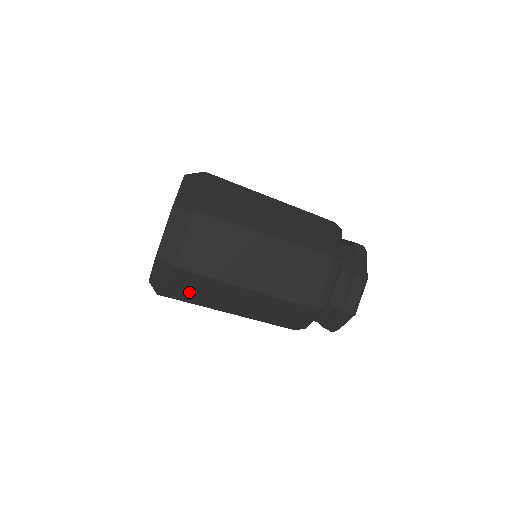
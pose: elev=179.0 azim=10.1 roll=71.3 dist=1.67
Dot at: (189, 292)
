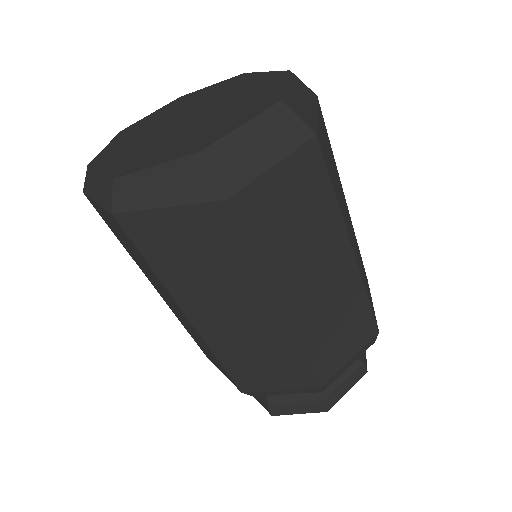
Dot at: (179, 251)
